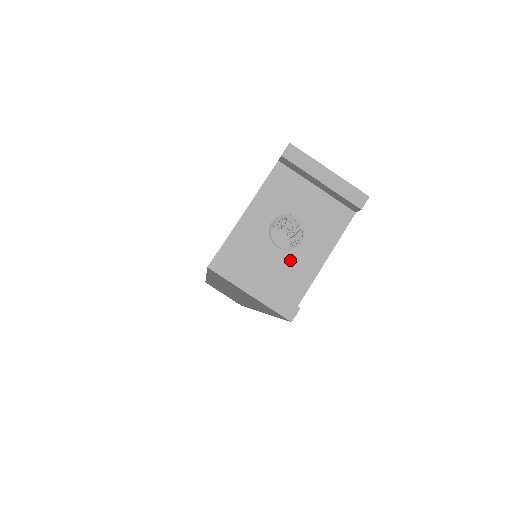
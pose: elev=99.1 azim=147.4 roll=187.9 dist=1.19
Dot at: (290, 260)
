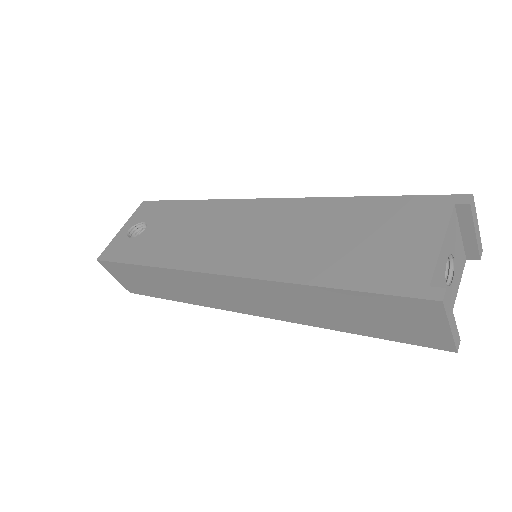
Dot at: occluded
